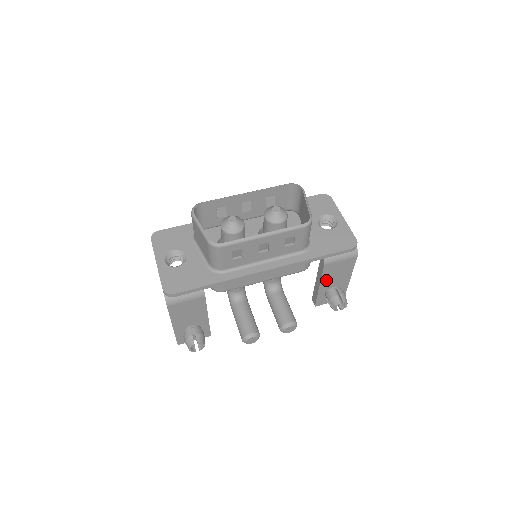
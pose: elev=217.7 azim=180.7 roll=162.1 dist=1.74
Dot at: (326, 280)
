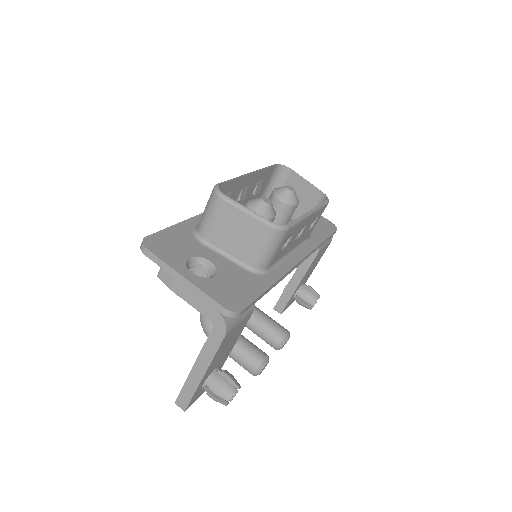
Dot at: (305, 275)
